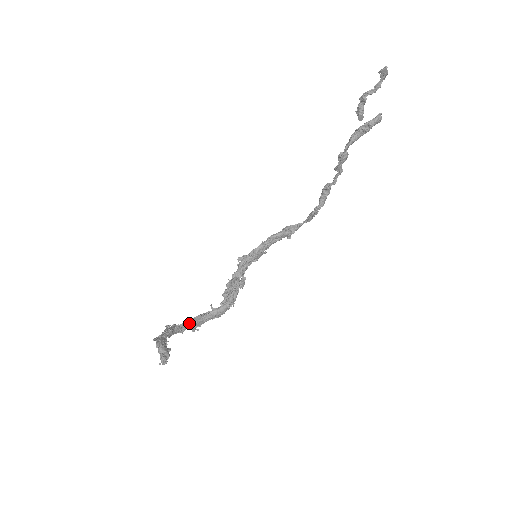
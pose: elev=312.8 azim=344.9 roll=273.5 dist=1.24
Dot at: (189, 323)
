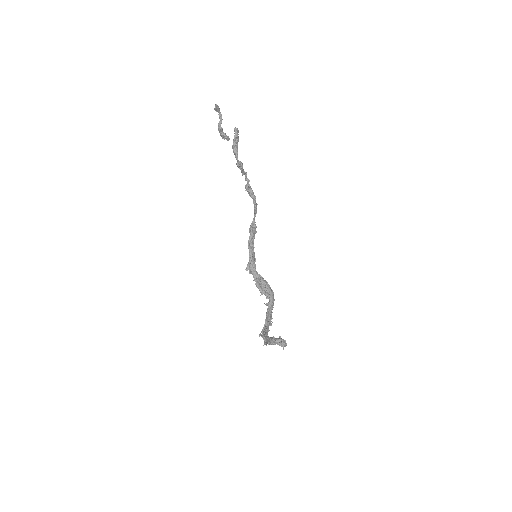
Dot at: (267, 322)
